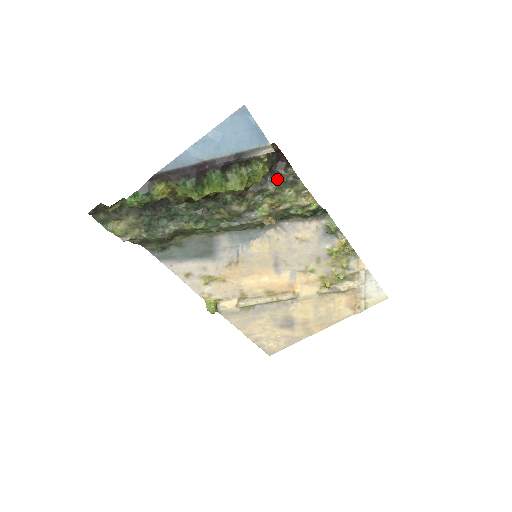
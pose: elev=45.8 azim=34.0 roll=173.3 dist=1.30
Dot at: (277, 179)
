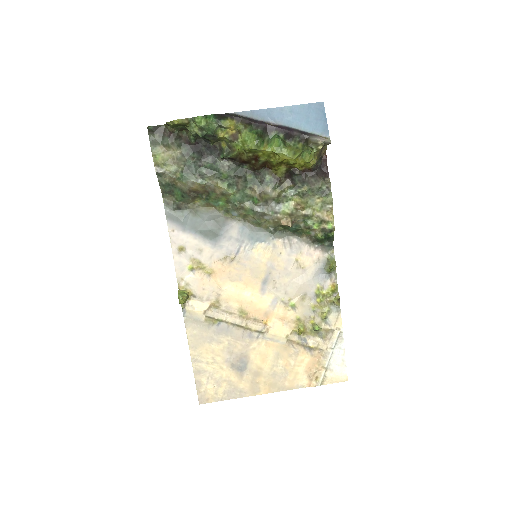
Dot at: (314, 182)
